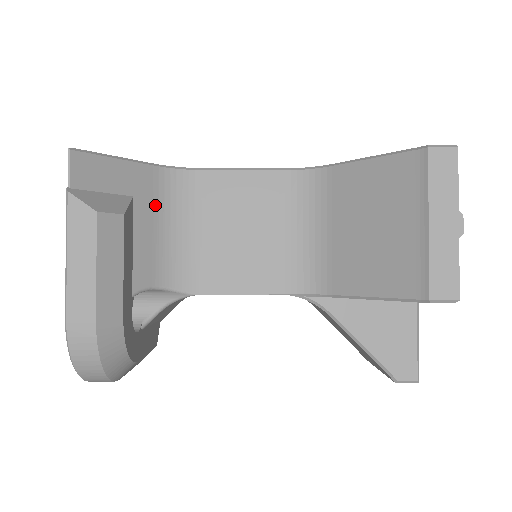
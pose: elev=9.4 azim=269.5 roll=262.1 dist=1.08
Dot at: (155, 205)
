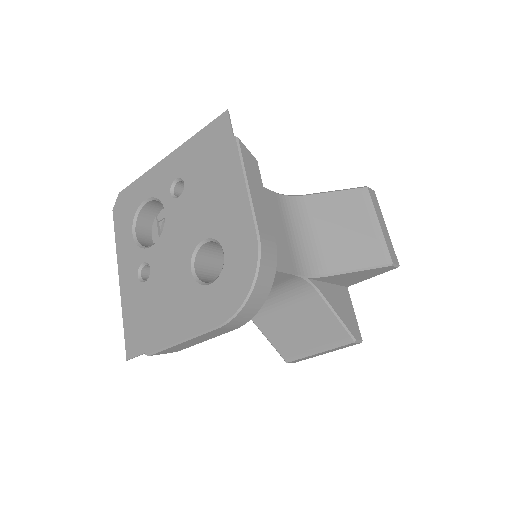
Dot at: occluded
